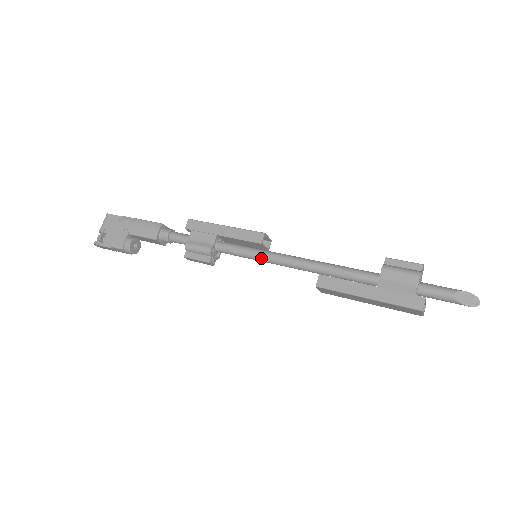
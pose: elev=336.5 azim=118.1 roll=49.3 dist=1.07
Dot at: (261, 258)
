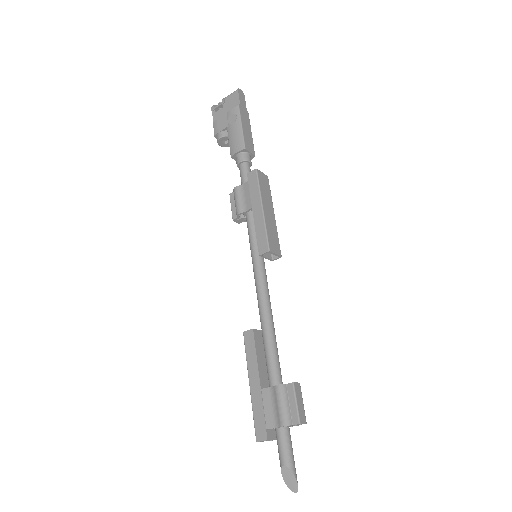
Dot at: (253, 263)
